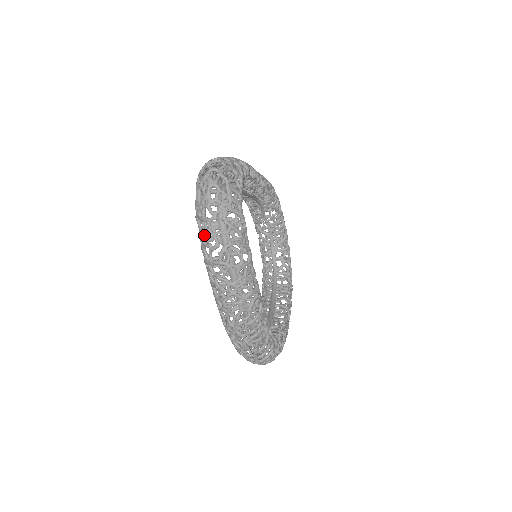
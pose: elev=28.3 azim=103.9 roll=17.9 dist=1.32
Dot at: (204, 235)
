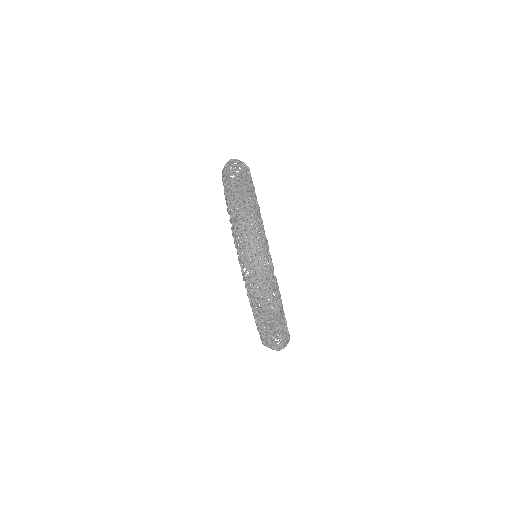
Dot at: (226, 167)
